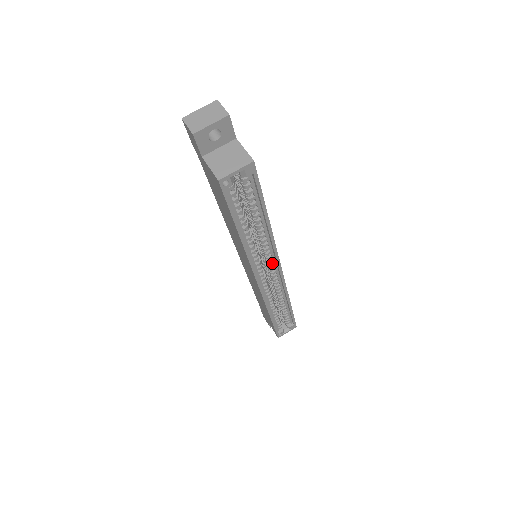
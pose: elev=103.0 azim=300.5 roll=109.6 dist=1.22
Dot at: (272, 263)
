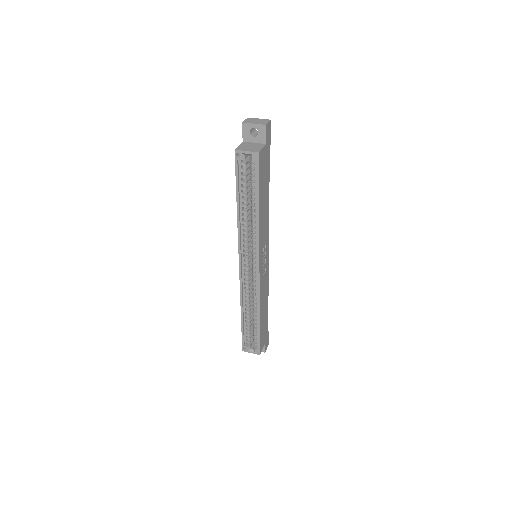
Dot at: (256, 258)
